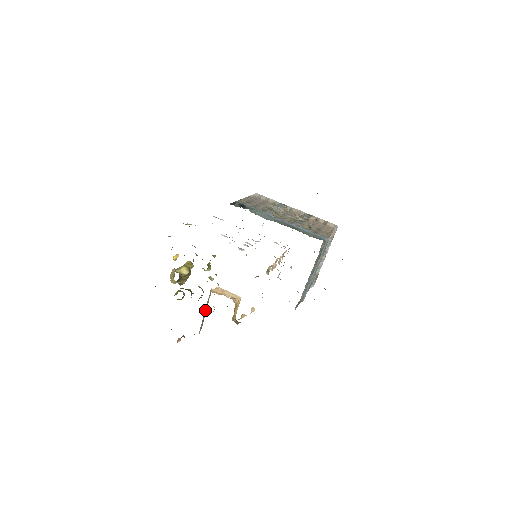
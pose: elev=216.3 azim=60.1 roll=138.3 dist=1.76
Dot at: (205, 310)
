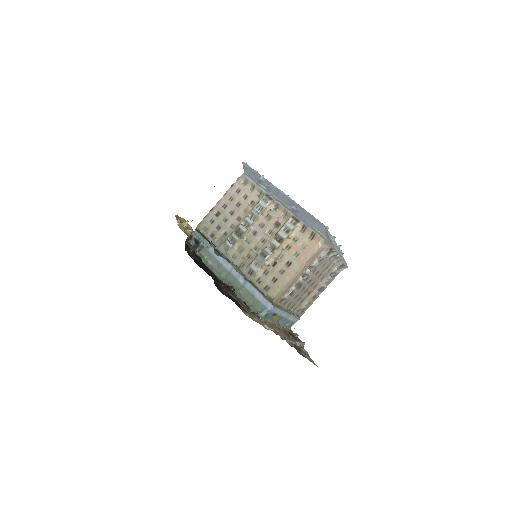
Dot at: occluded
